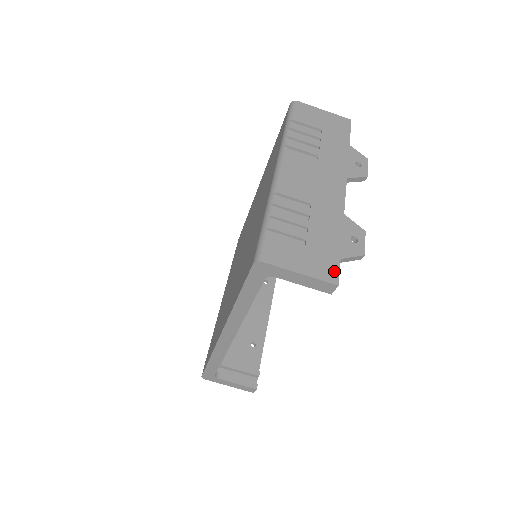
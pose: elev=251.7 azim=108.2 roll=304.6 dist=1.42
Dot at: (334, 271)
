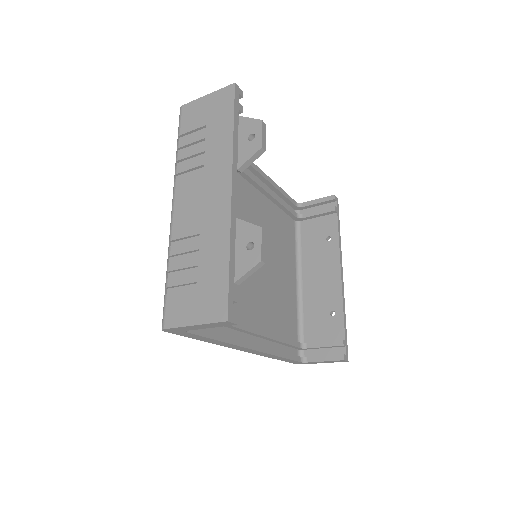
Dot at: (223, 306)
